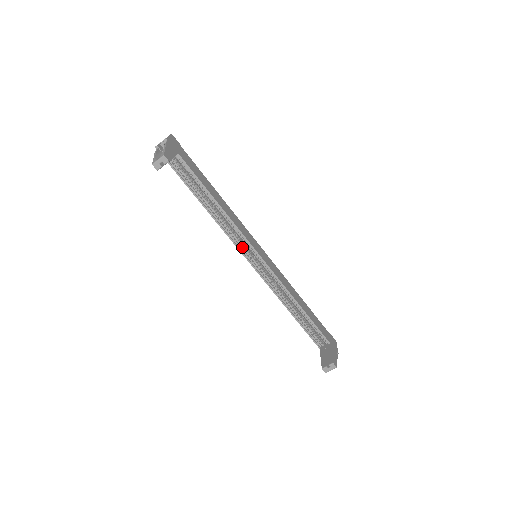
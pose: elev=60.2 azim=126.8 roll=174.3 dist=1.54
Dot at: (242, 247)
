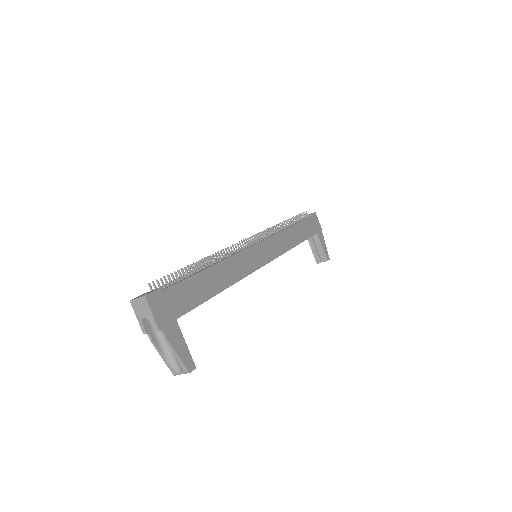
Dot at: occluded
